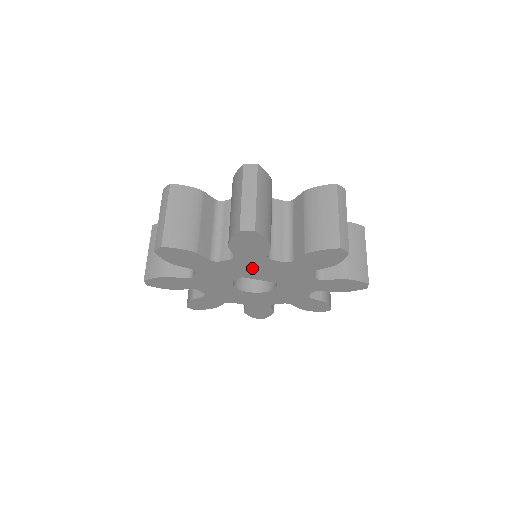
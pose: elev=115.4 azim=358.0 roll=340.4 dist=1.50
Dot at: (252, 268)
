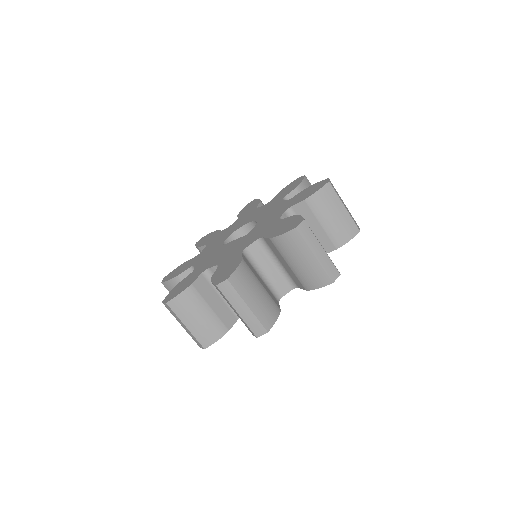
Dot at: occluded
